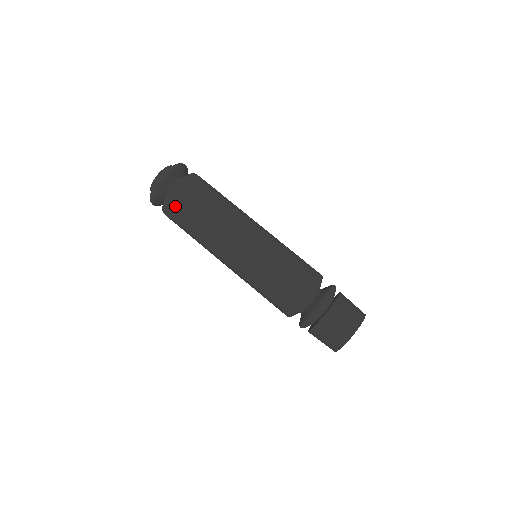
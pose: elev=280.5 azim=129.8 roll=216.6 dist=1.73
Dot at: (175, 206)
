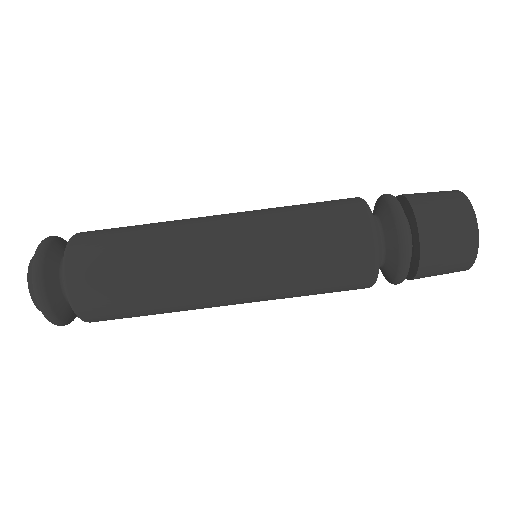
Dot at: (92, 301)
